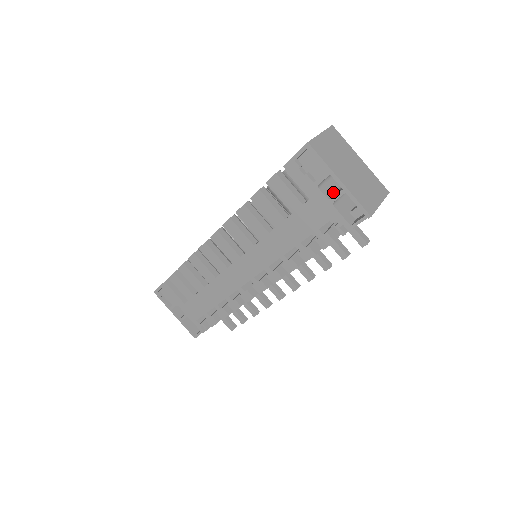
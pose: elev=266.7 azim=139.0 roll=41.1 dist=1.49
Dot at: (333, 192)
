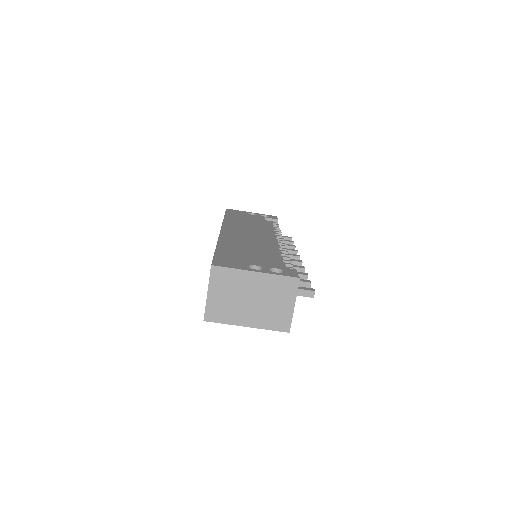
Dot at: occluded
